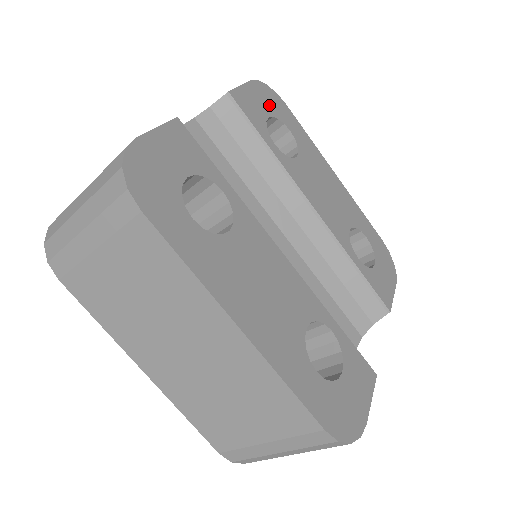
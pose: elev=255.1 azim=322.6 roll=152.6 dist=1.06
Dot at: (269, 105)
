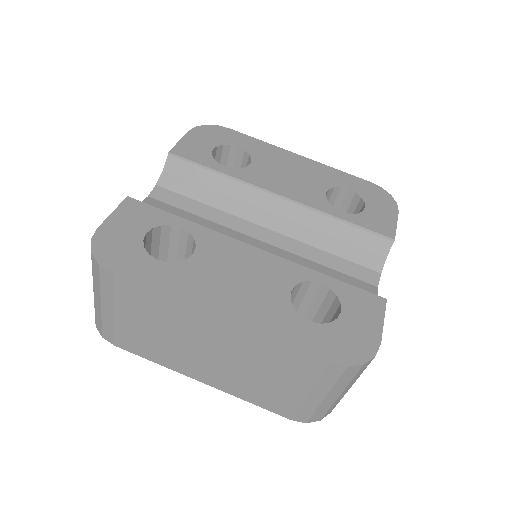
Dot at: (211, 139)
